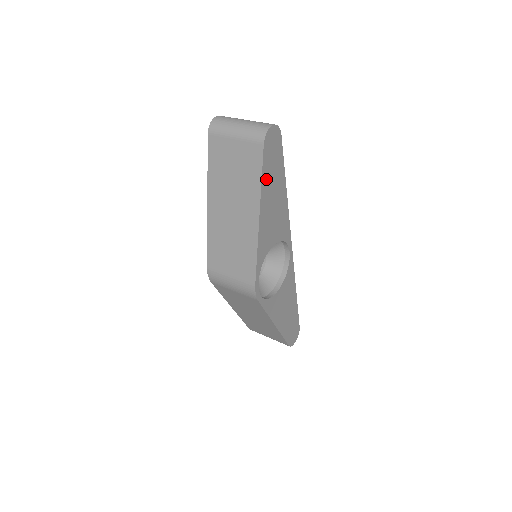
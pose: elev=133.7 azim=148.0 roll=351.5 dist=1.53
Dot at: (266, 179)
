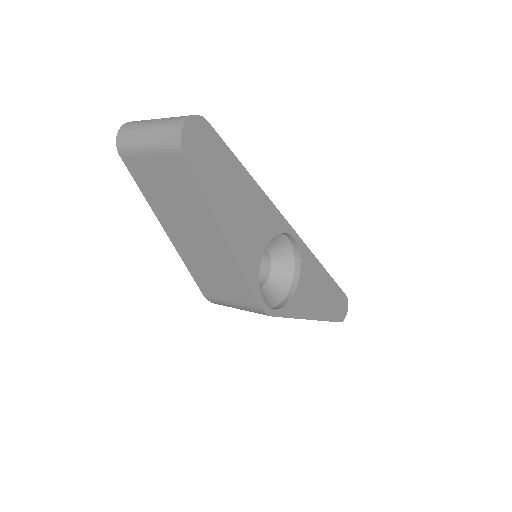
Dot at: (212, 189)
